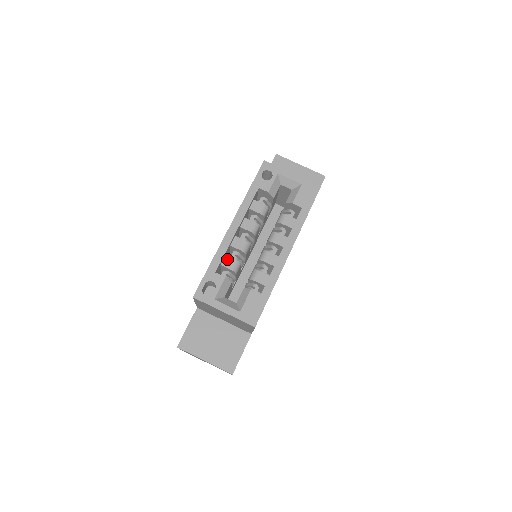
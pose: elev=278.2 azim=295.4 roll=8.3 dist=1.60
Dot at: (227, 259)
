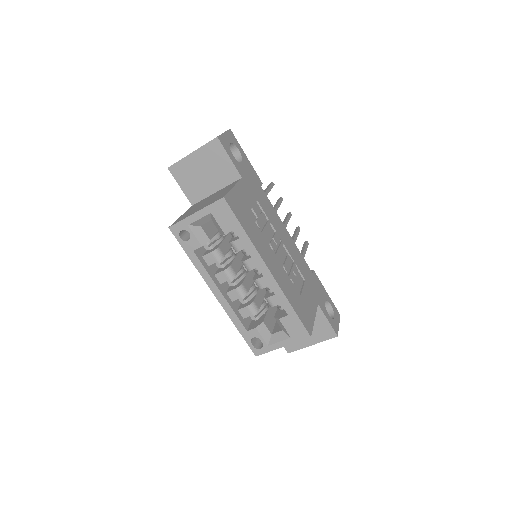
Dot at: (242, 312)
